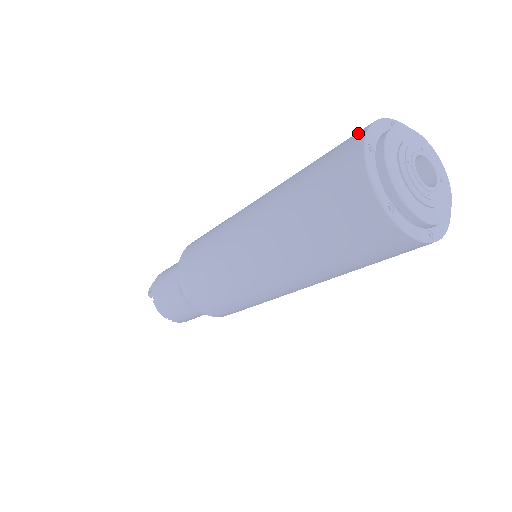
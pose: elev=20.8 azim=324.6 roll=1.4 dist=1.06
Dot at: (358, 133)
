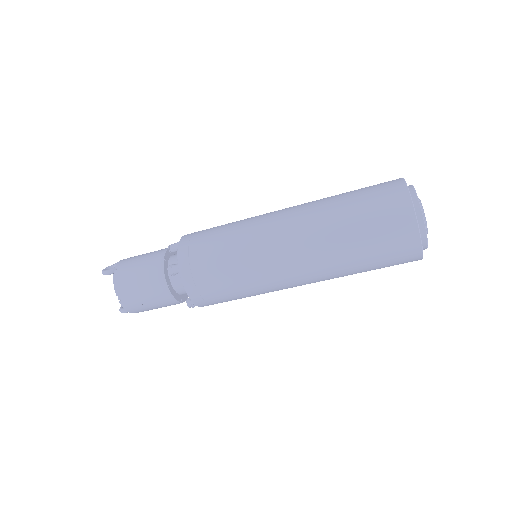
Dot at: occluded
